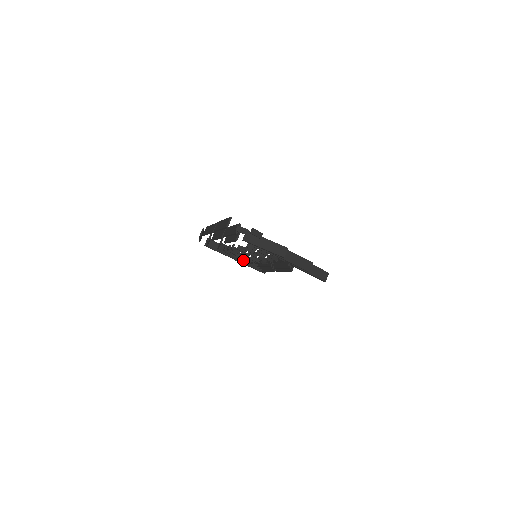
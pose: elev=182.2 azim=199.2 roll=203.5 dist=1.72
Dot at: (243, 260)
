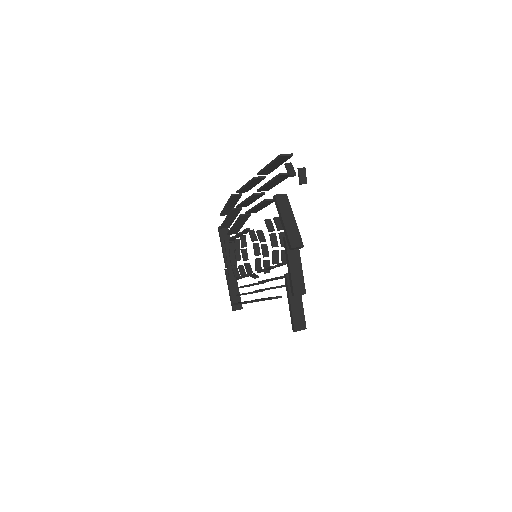
Dot at: (234, 269)
